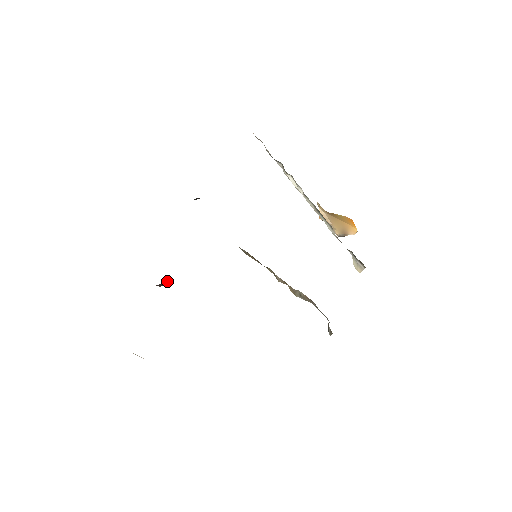
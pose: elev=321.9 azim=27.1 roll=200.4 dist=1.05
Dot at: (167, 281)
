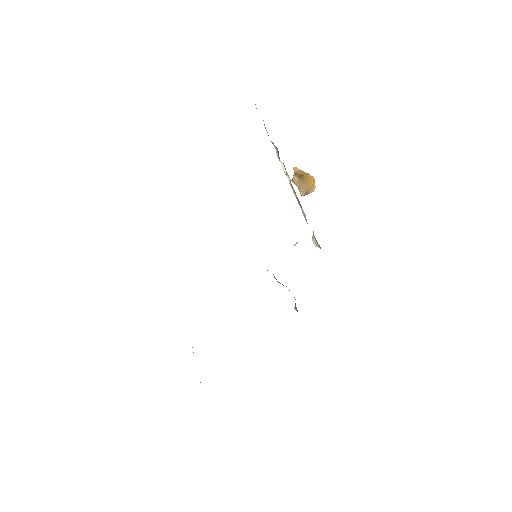
Dot at: occluded
